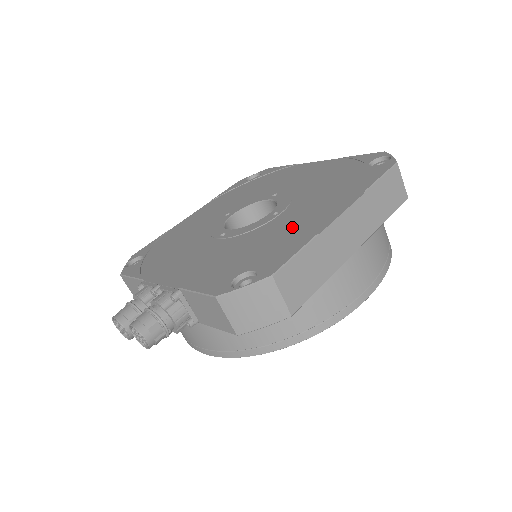
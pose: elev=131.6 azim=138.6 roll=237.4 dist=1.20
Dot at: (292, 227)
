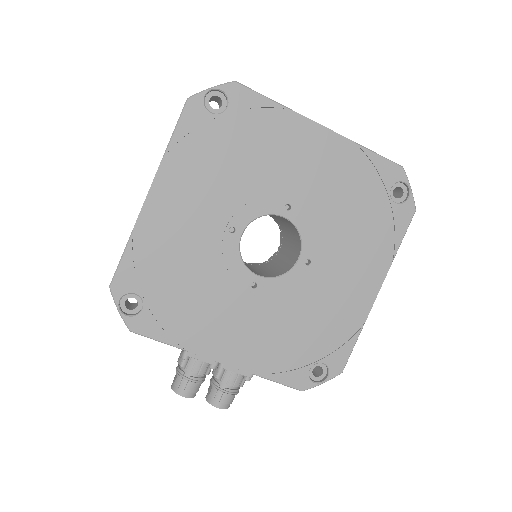
Dot at: (337, 301)
